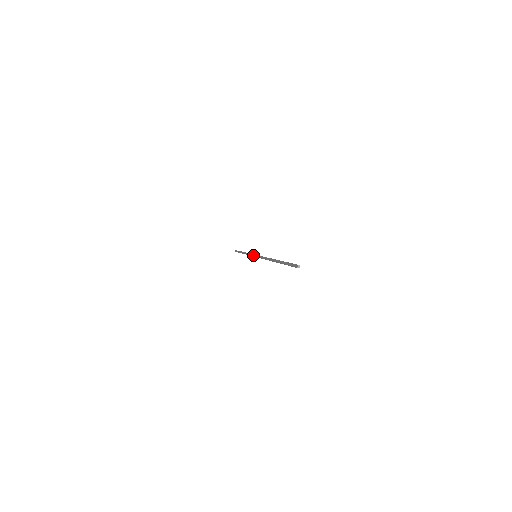
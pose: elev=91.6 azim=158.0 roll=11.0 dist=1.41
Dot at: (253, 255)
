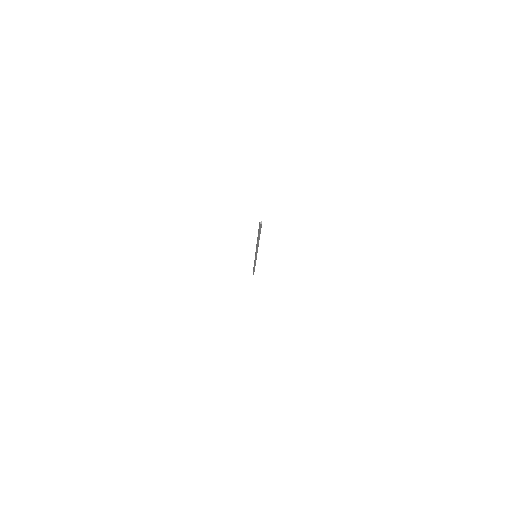
Dot at: occluded
